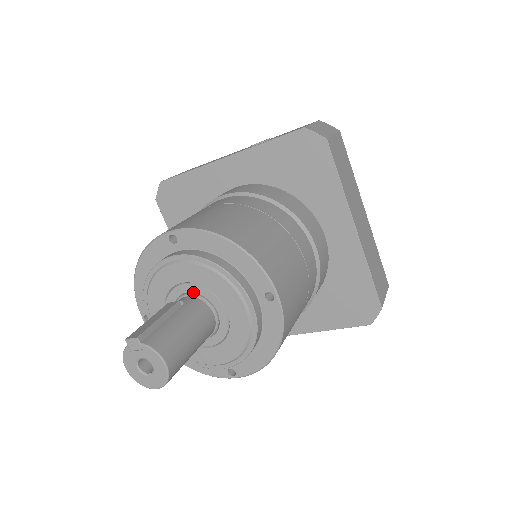
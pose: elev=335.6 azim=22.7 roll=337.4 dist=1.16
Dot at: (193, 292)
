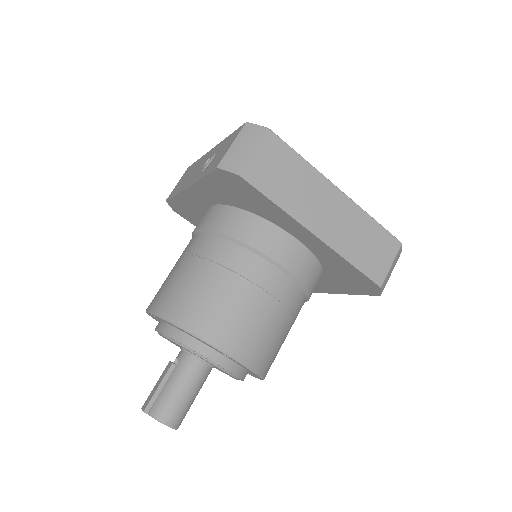
Dot at: (183, 348)
